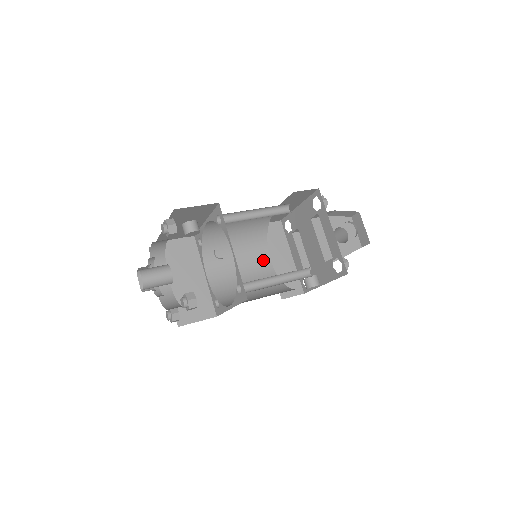
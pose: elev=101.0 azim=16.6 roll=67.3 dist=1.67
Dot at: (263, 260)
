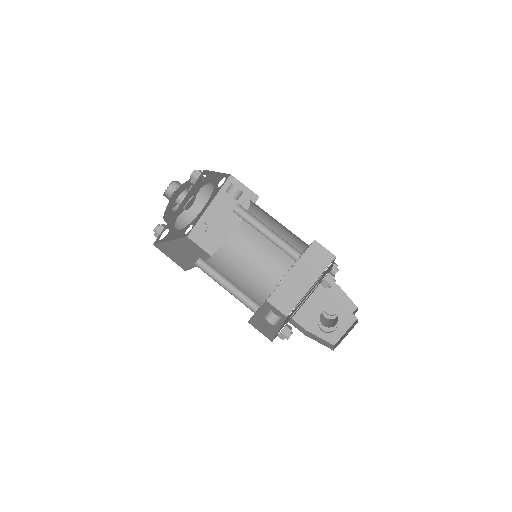
Dot at: (285, 264)
